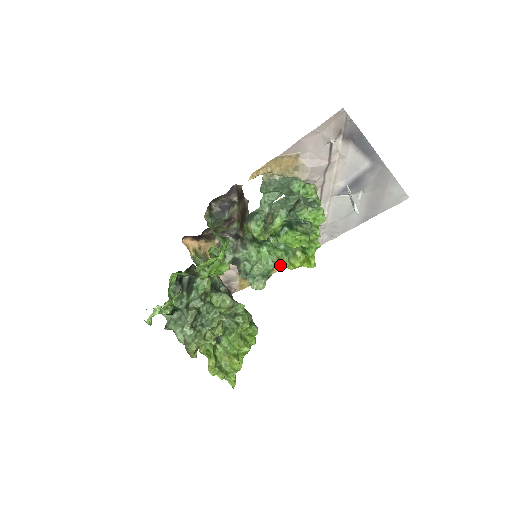
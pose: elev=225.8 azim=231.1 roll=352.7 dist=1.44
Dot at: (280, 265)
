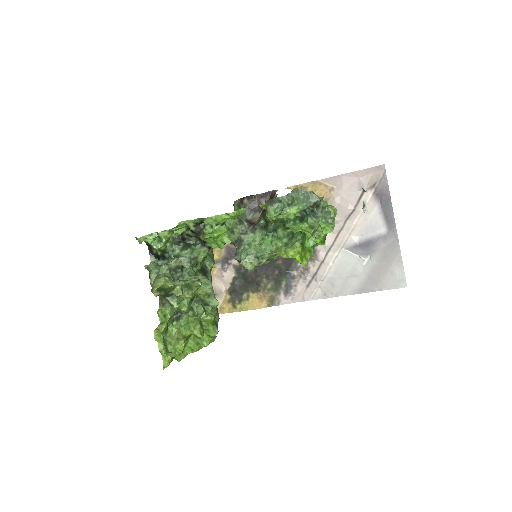
Dot at: (266, 303)
